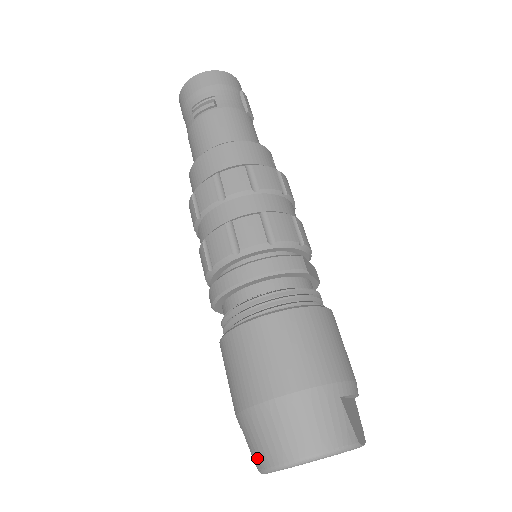
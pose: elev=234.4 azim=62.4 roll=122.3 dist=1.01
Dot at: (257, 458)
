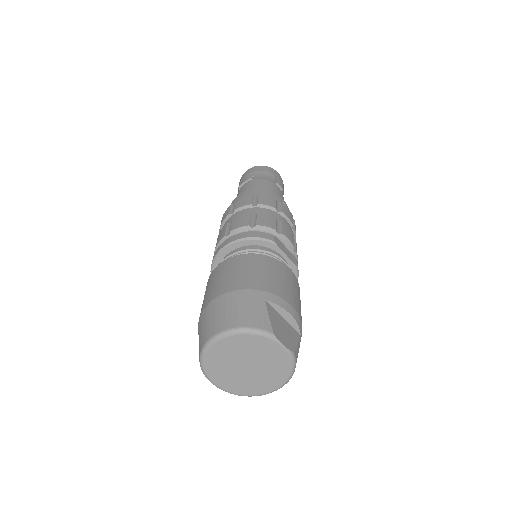
Dot at: (199, 352)
